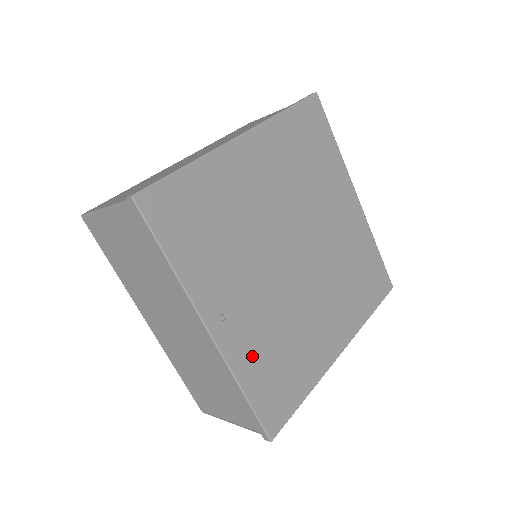
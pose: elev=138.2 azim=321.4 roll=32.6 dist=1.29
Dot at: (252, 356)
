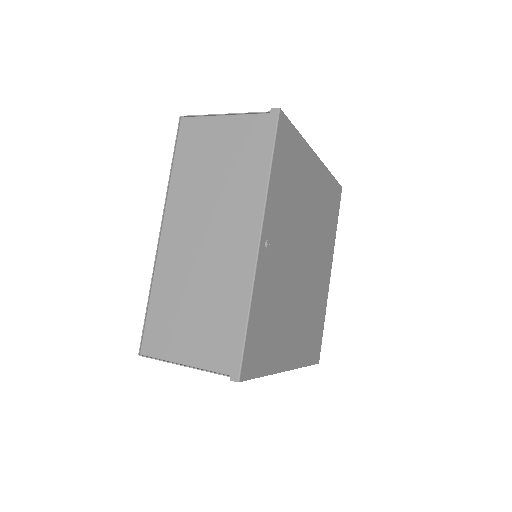
Dot at: (264, 294)
